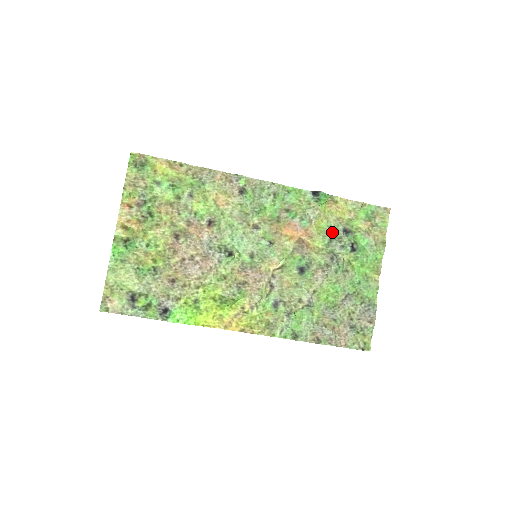
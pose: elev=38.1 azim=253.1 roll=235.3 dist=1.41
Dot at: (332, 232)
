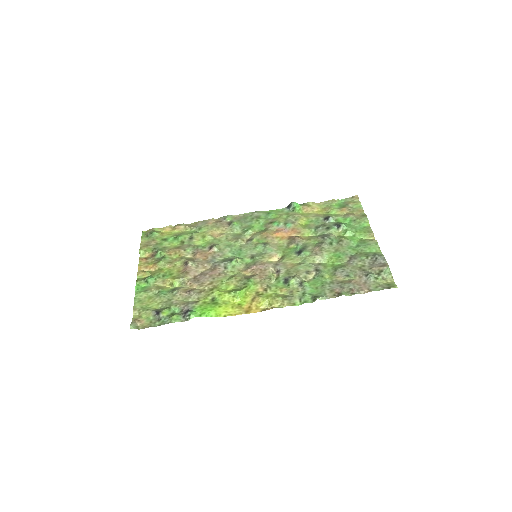
Dot at: (316, 224)
